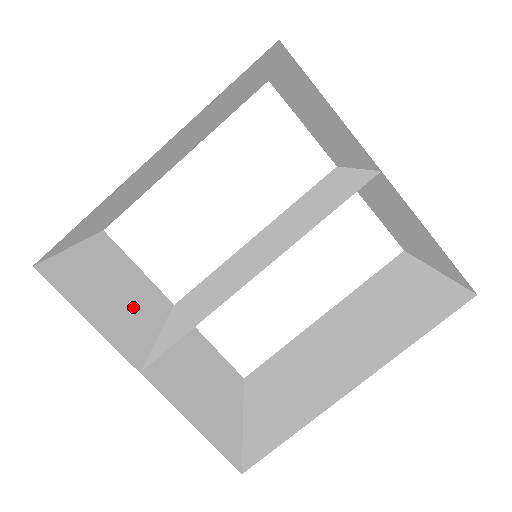
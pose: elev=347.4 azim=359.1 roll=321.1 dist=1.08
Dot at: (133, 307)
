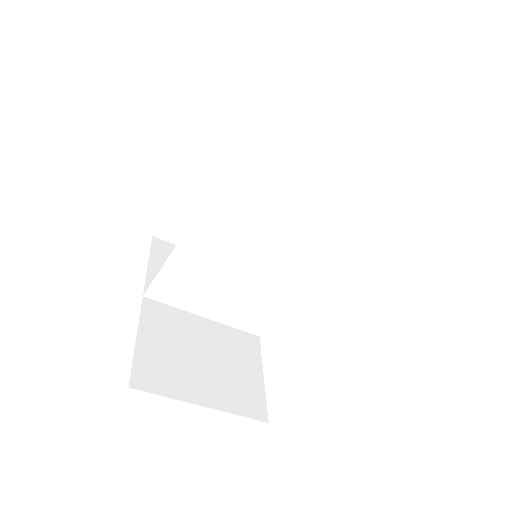
Dot at: occluded
